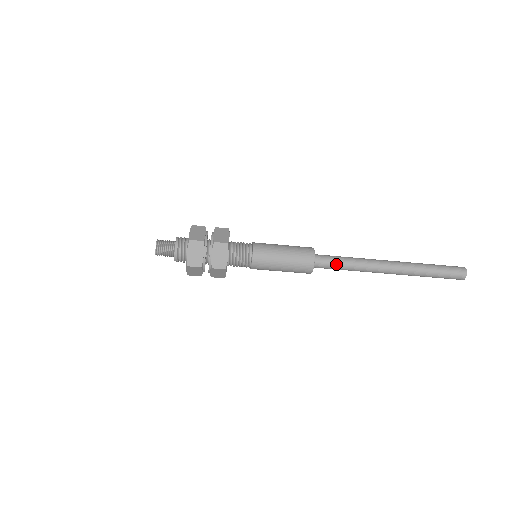
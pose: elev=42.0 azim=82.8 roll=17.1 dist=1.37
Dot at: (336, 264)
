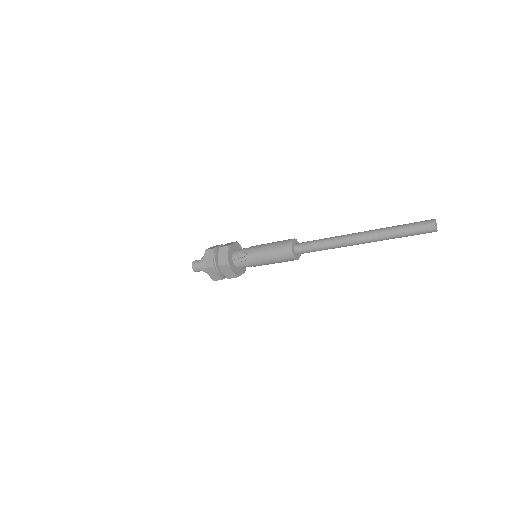
Dot at: (312, 245)
